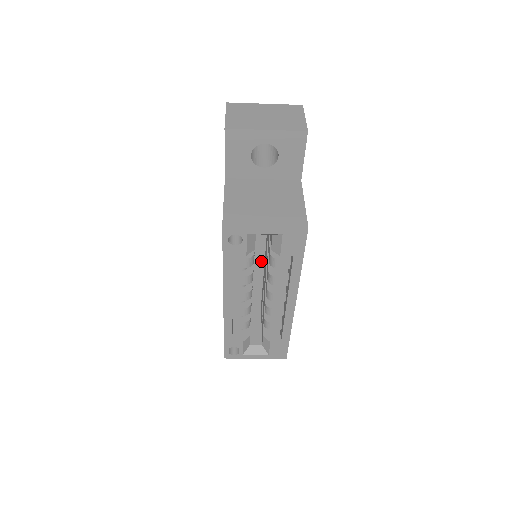
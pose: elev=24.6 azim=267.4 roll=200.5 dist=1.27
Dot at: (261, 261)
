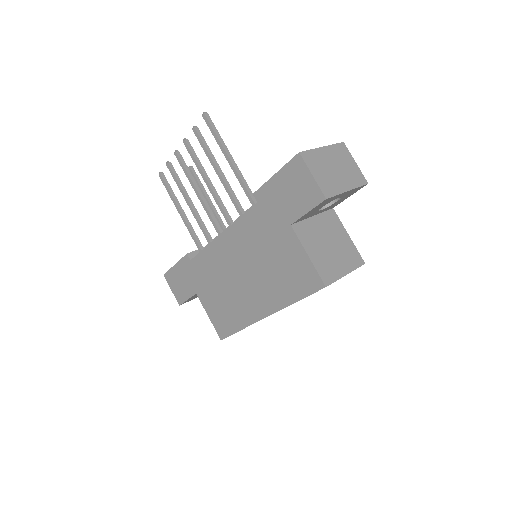
Dot at: occluded
